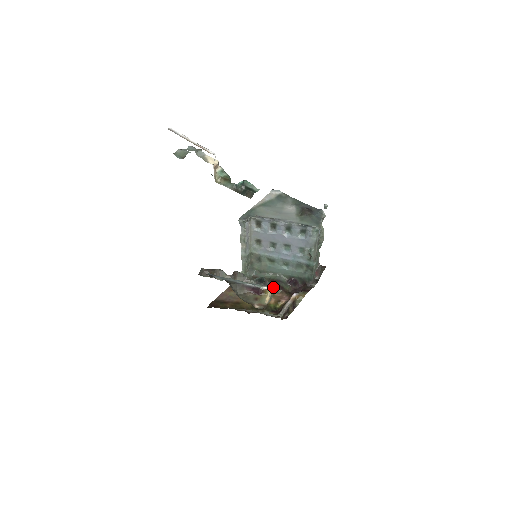
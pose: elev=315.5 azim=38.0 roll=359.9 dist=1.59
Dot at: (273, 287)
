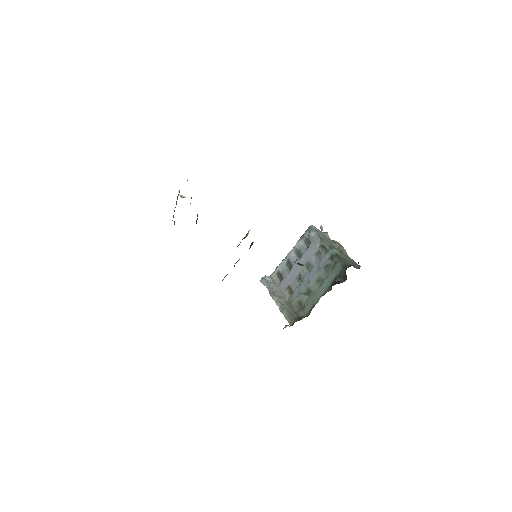
Dot at: occluded
